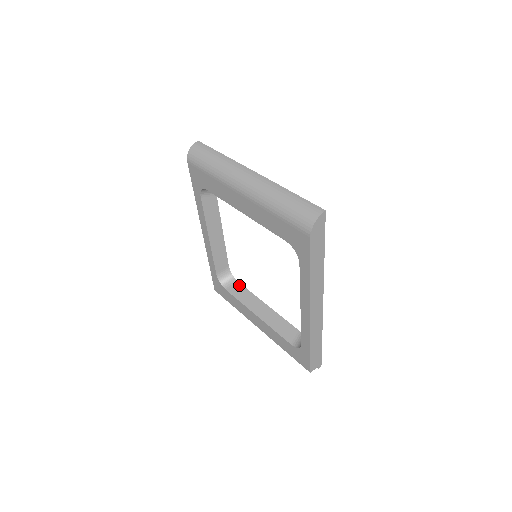
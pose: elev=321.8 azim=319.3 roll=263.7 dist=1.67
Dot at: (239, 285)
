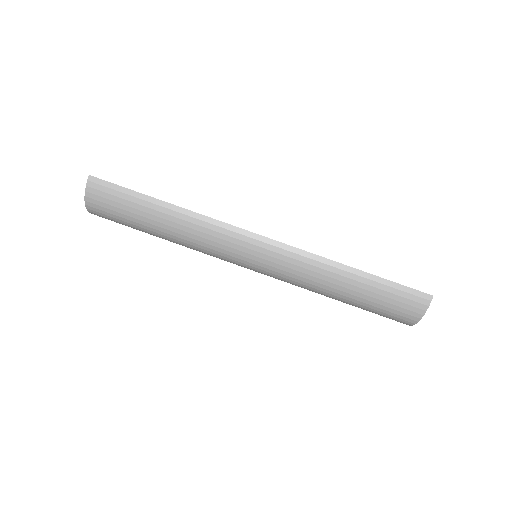
Dot at: occluded
